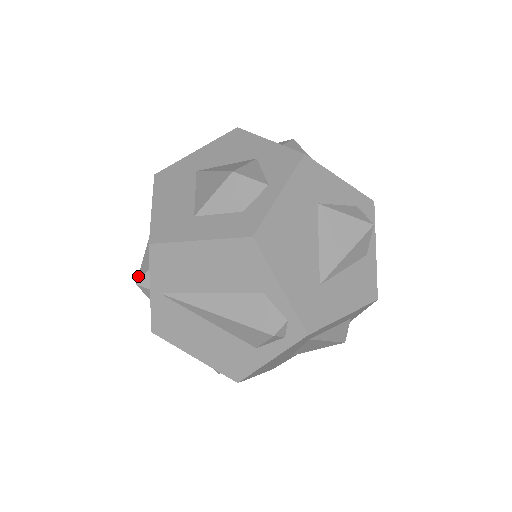
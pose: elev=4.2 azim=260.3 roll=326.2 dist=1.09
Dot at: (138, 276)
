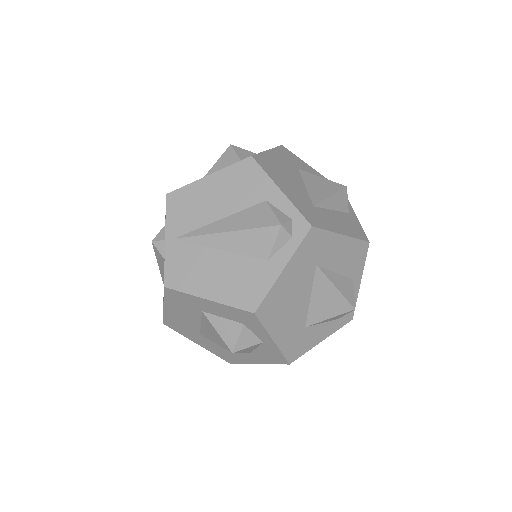
Dot at: (153, 239)
